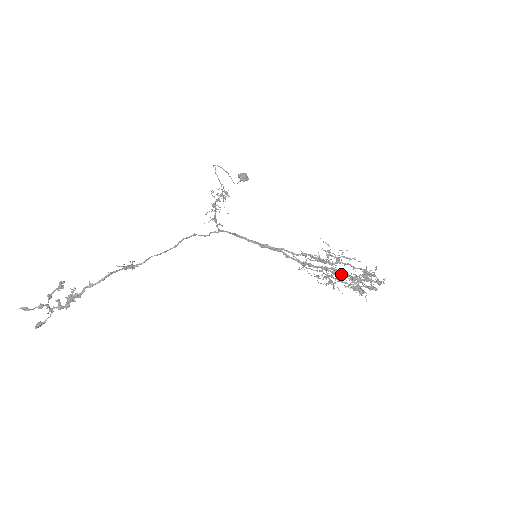
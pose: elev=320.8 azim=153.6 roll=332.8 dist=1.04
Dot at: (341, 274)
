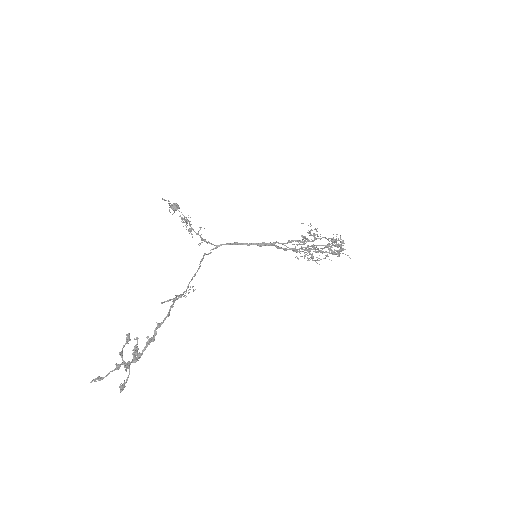
Dot at: (315, 249)
